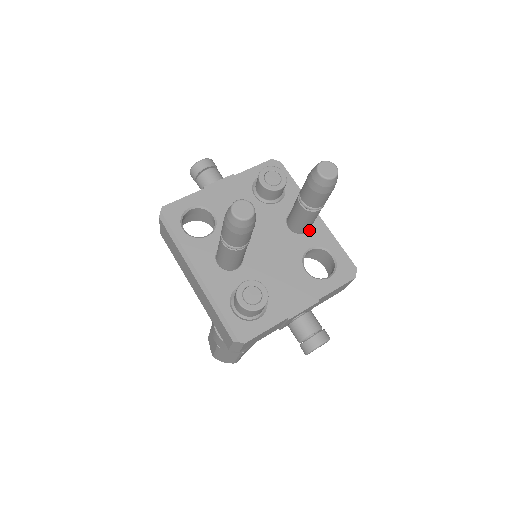
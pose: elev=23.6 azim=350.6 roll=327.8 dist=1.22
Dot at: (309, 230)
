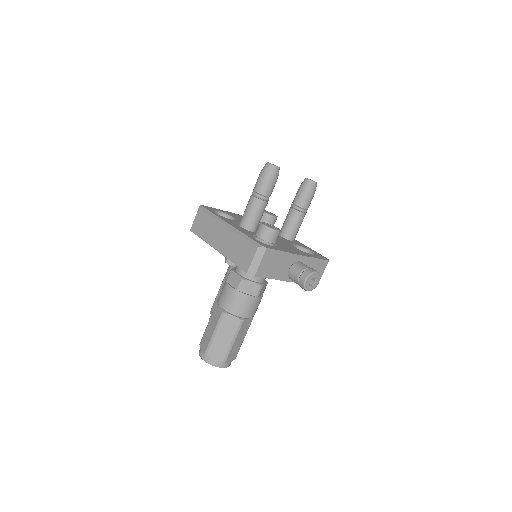
Dot at: (293, 241)
